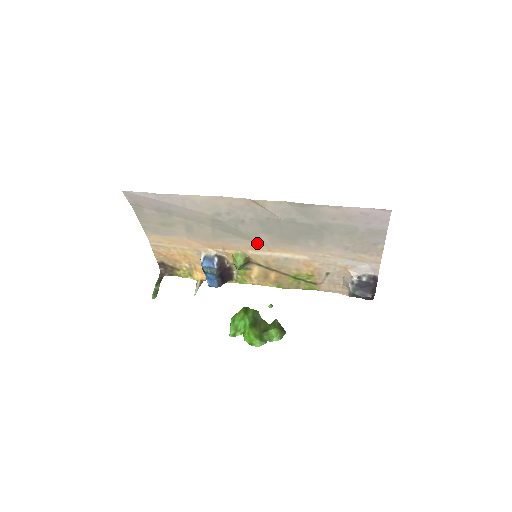
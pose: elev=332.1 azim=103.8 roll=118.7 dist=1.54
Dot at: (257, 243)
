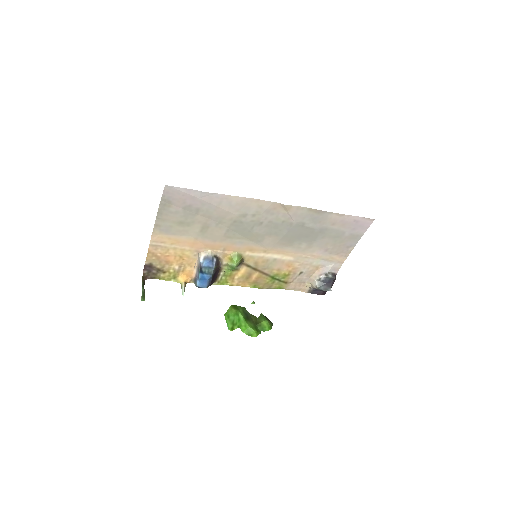
Dot at: (258, 245)
